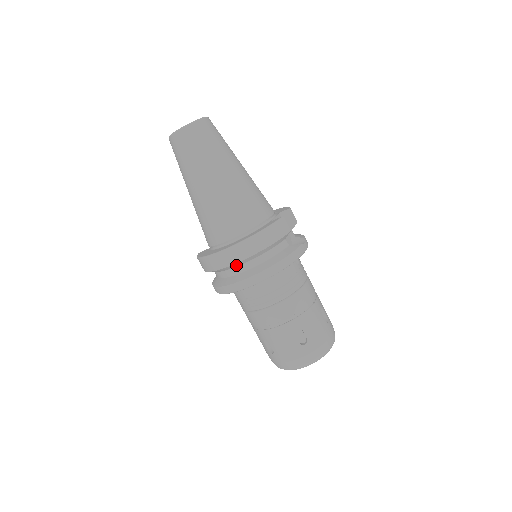
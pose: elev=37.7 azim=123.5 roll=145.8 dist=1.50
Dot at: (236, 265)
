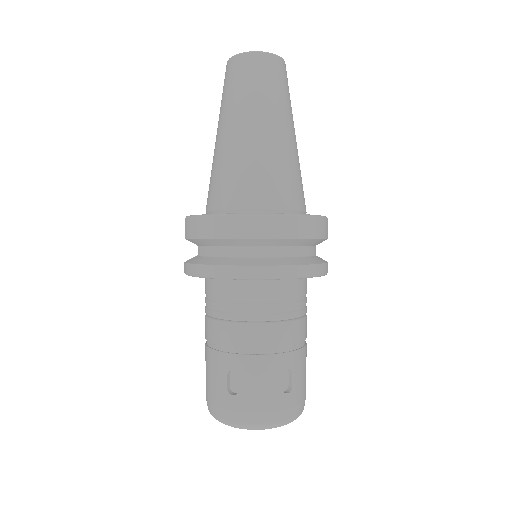
Dot at: (265, 243)
